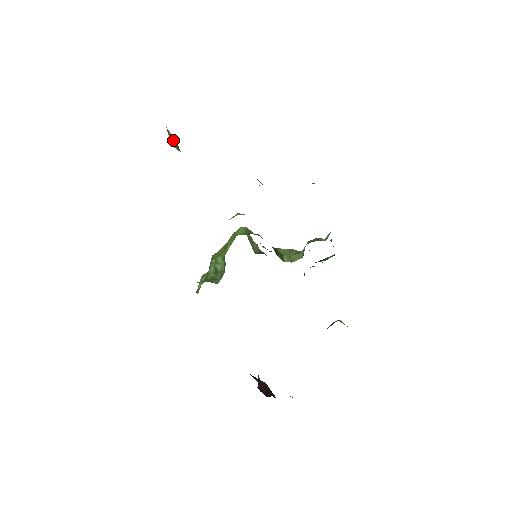
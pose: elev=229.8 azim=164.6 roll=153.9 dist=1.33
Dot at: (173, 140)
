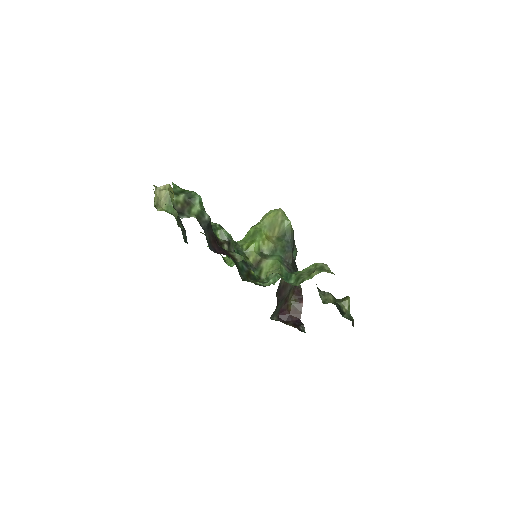
Dot at: (166, 196)
